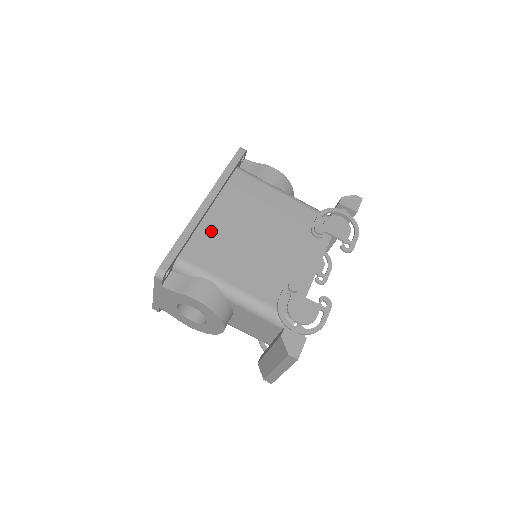
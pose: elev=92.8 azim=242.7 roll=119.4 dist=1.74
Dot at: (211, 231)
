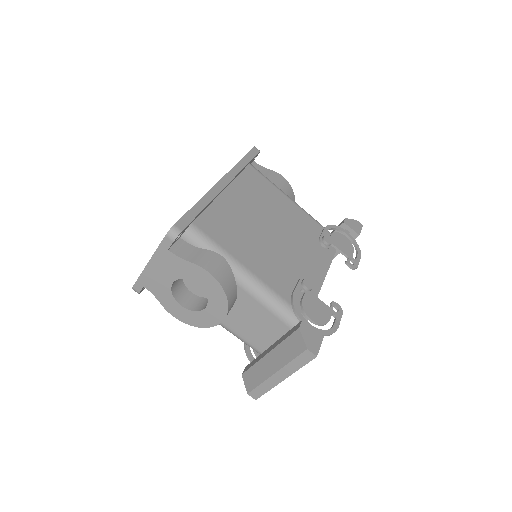
Dot at: (225, 210)
